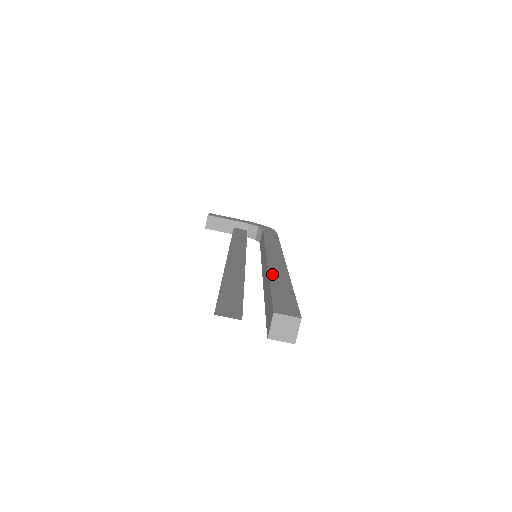
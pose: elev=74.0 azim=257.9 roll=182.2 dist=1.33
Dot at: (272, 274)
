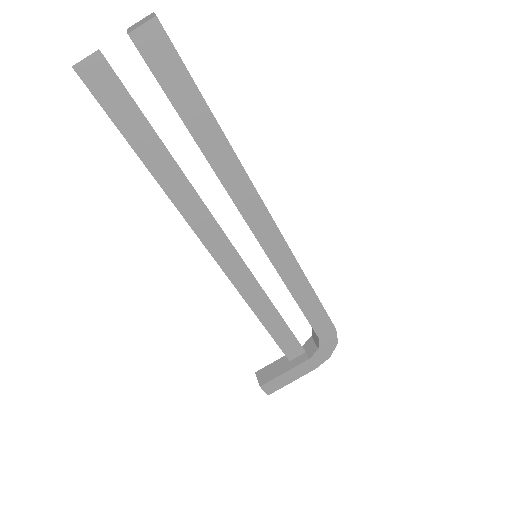
Dot at: occluded
